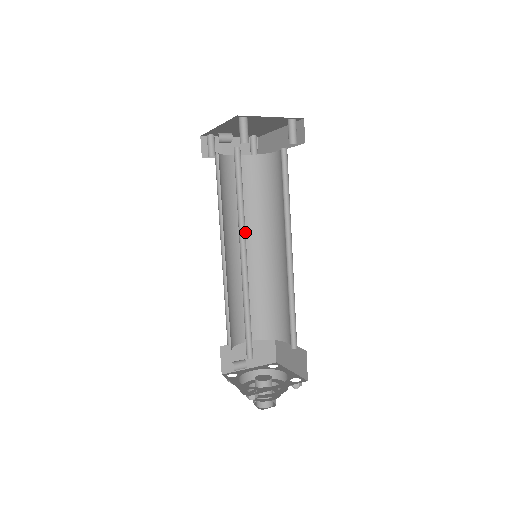
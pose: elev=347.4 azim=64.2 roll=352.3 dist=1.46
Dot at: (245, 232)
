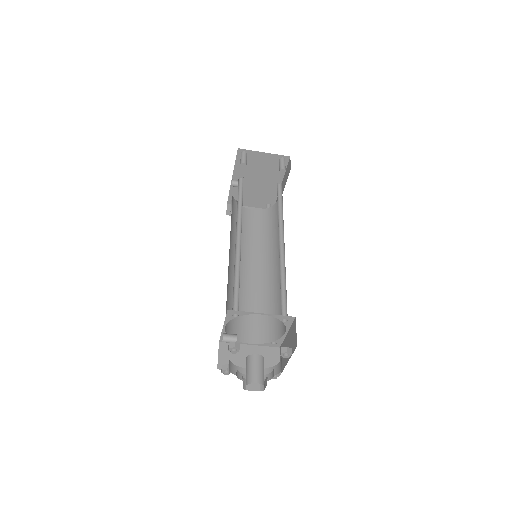
Dot at: (254, 257)
